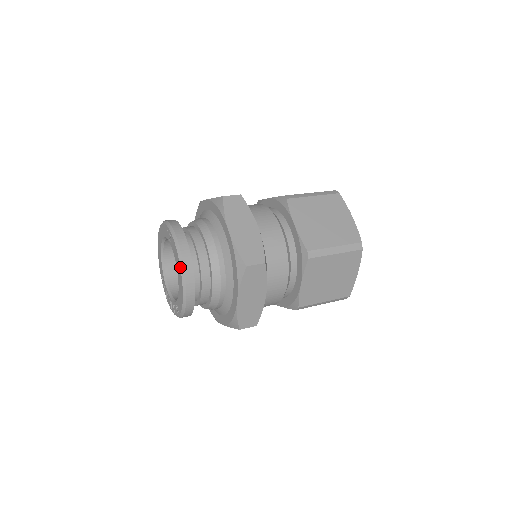
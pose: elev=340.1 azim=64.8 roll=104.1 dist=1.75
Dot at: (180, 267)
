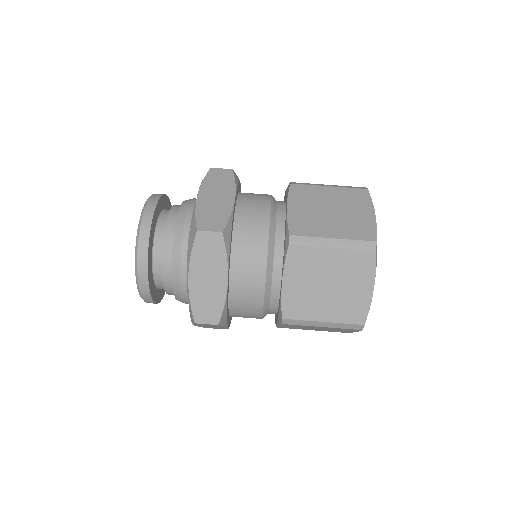
Dot at: occluded
